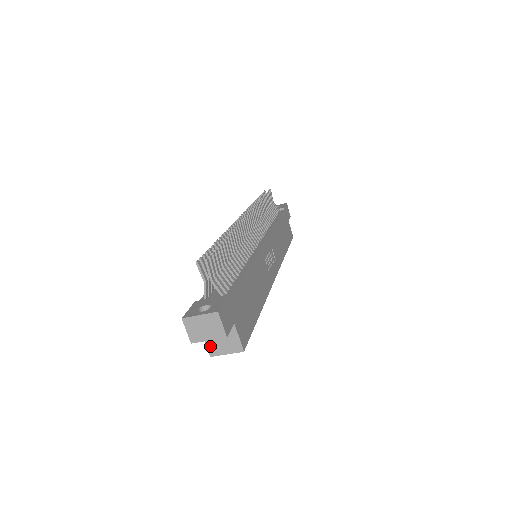
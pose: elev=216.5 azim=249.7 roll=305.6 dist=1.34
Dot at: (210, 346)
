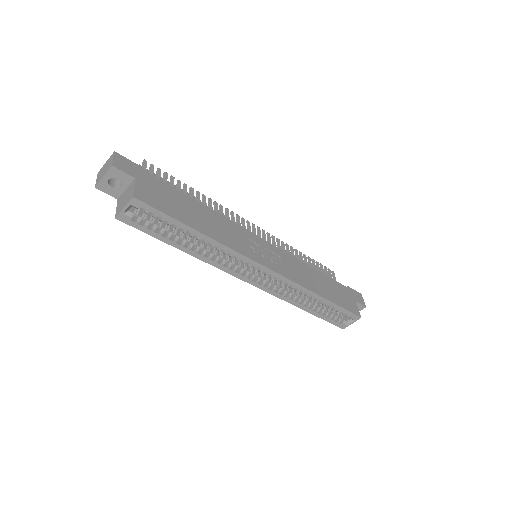
Dot at: (118, 209)
